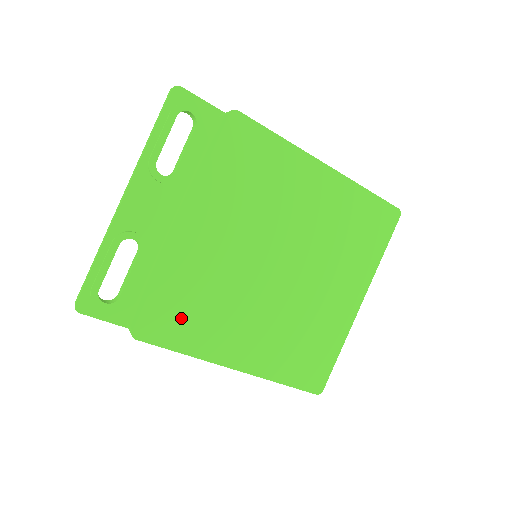
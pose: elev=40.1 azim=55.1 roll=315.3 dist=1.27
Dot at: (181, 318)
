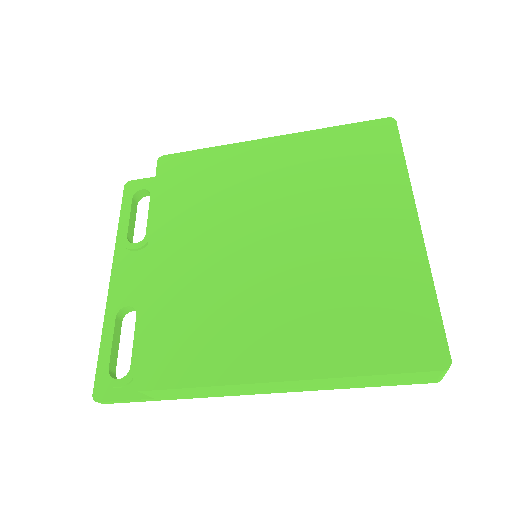
Dot at: (182, 346)
